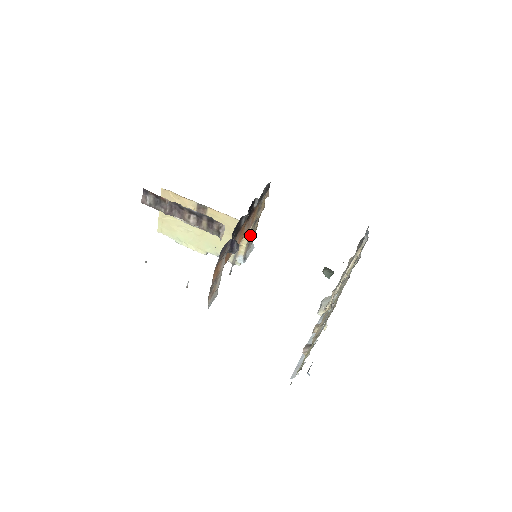
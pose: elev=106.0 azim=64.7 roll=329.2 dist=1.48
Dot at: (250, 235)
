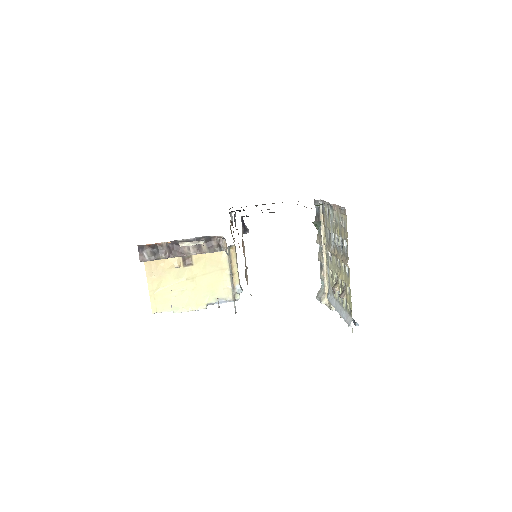
Dot at: (236, 259)
